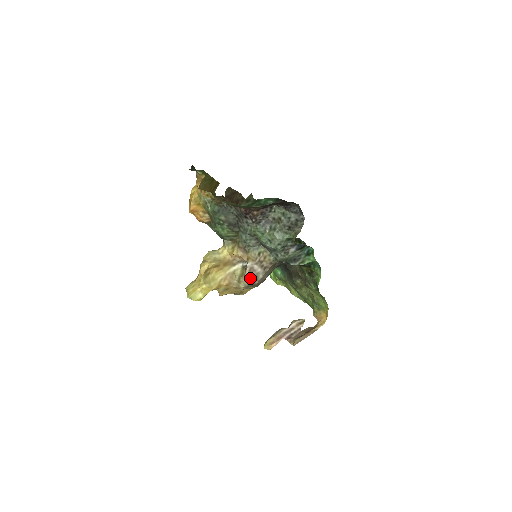
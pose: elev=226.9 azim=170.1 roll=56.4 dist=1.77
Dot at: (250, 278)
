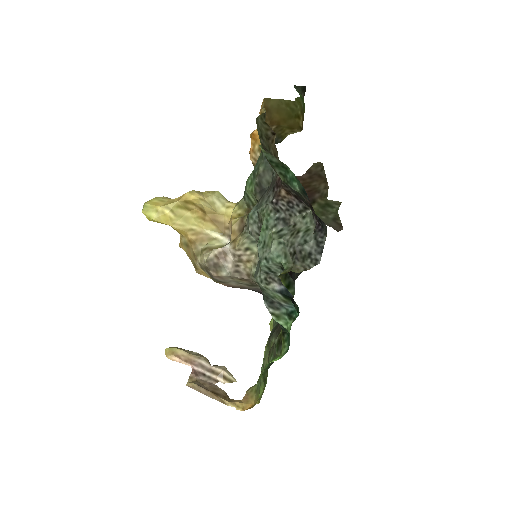
Dot at: (212, 261)
